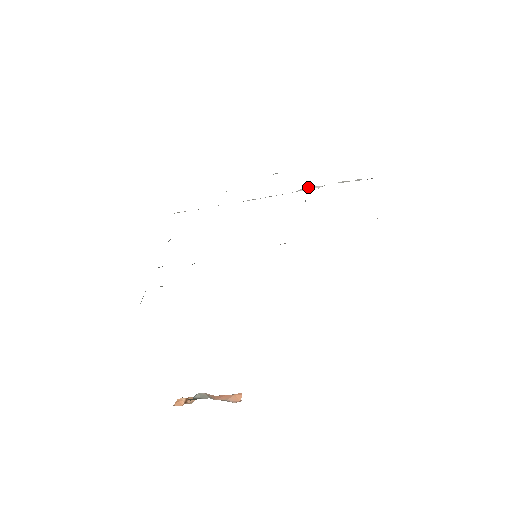
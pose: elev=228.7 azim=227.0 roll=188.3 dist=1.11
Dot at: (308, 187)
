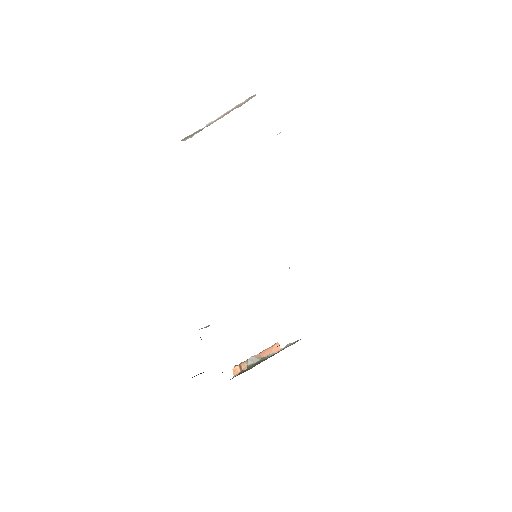
Dot at: occluded
